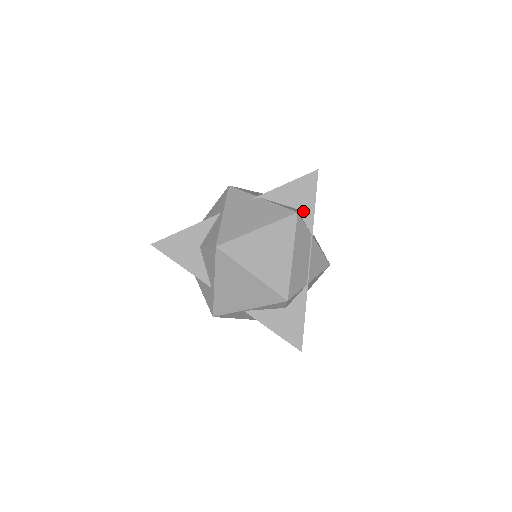
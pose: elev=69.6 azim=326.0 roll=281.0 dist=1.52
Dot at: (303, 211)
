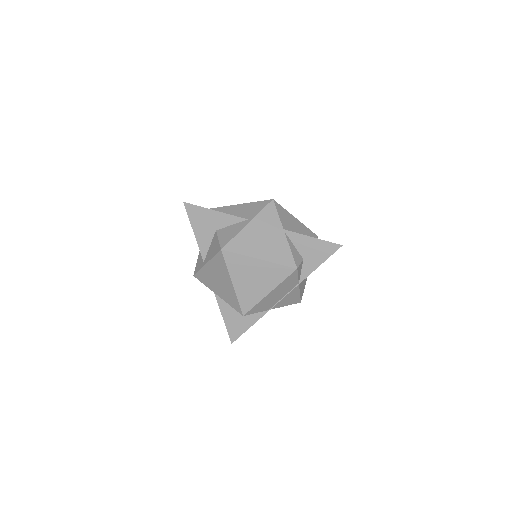
Dot at: (307, 264)
